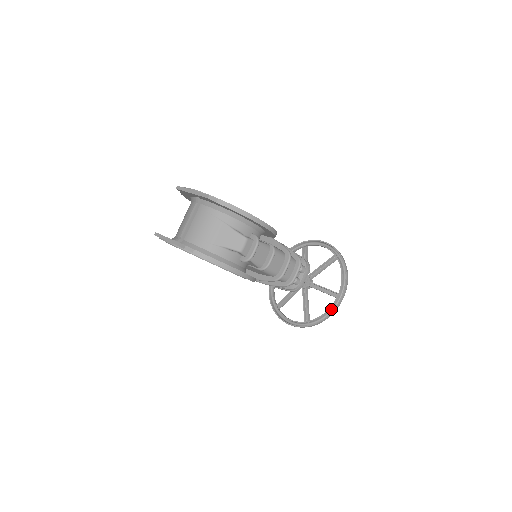
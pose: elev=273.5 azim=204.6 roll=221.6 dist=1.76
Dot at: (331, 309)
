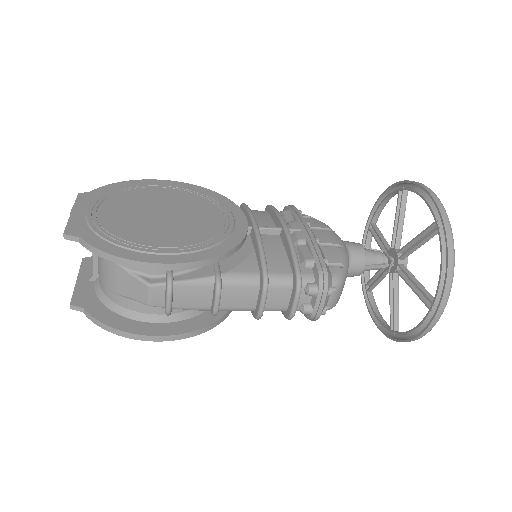
Dot at: (423, 325)
